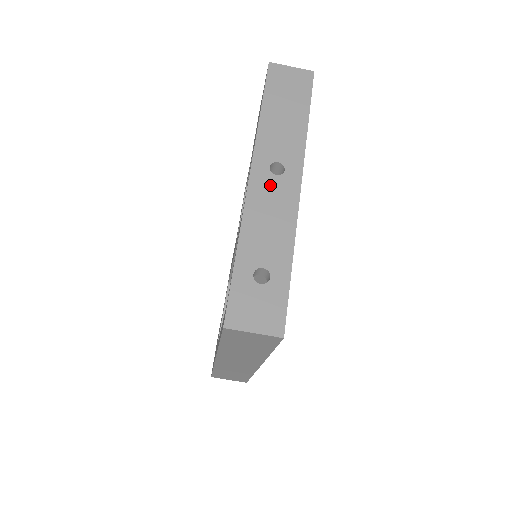
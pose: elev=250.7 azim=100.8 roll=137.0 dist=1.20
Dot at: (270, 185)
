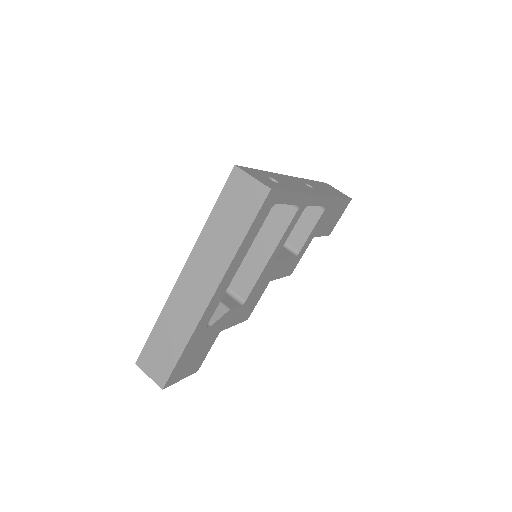
Dot at: (301, 183)
